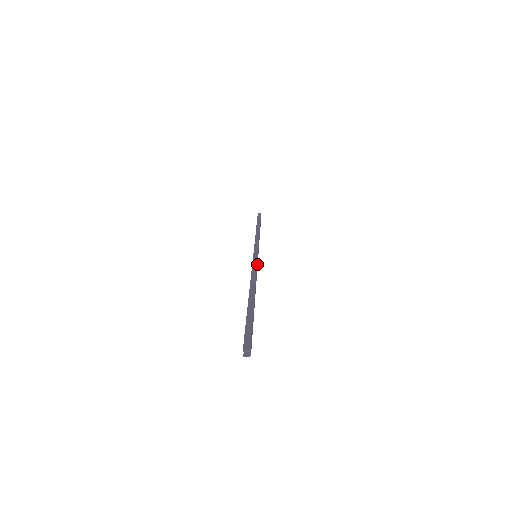
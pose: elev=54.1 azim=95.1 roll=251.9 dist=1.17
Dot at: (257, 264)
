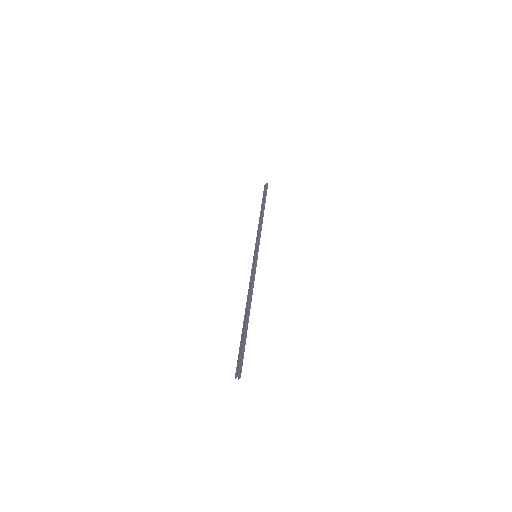
Dot at: (255, 268)
